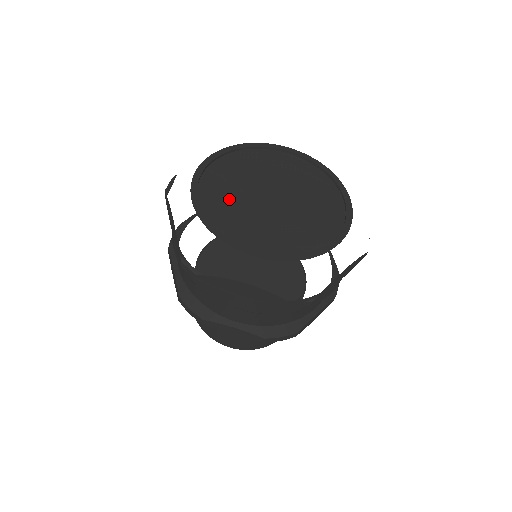
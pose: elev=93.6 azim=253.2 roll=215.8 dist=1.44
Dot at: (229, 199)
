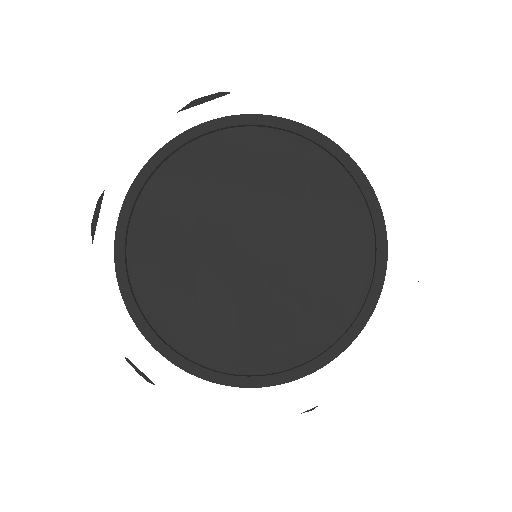
Dot at: (177, 266)
